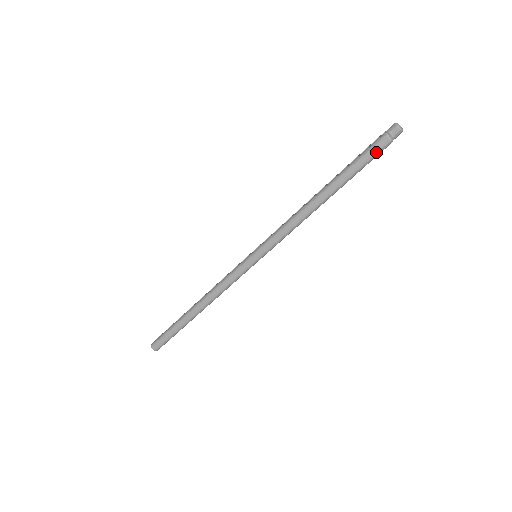
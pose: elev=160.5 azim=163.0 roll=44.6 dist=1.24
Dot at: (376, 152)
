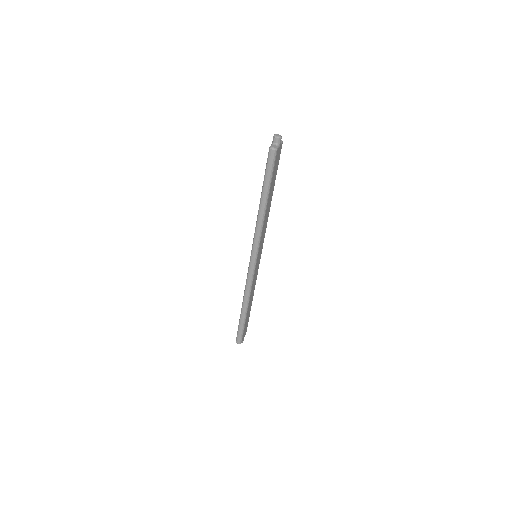
Dot at: (272, 161)
